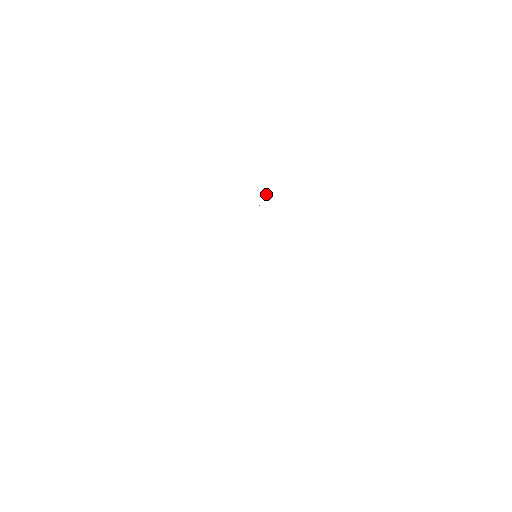
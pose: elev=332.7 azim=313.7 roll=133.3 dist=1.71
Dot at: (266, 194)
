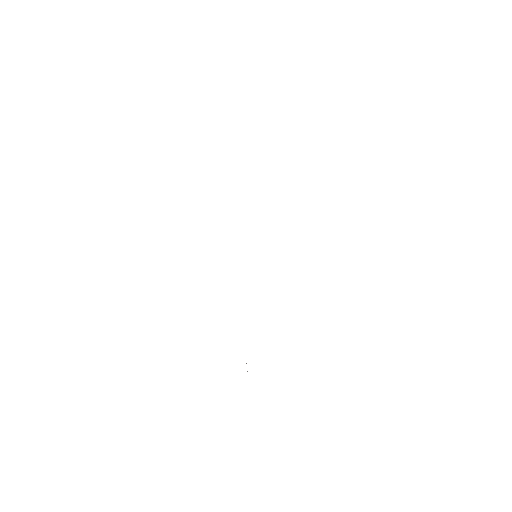
Dot at: occluded
